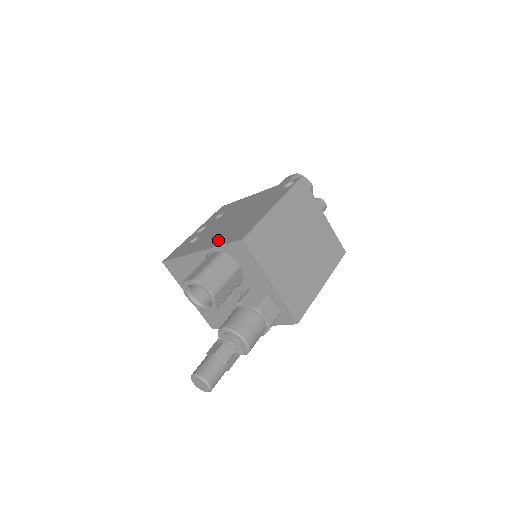
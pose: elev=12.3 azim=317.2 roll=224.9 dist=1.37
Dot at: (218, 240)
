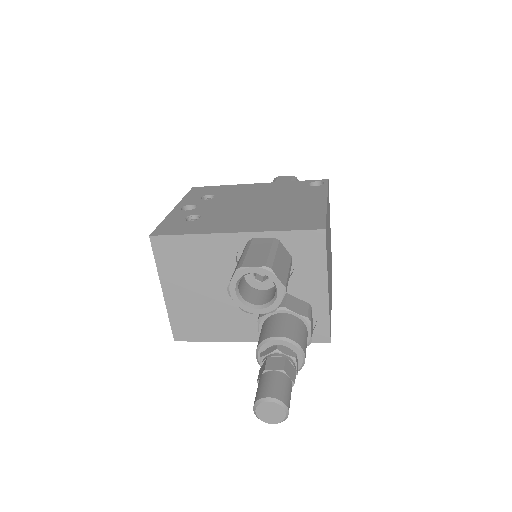
Dot at: (264, 224)
